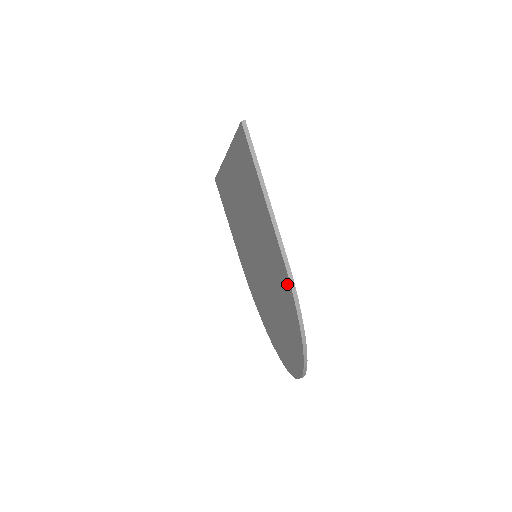
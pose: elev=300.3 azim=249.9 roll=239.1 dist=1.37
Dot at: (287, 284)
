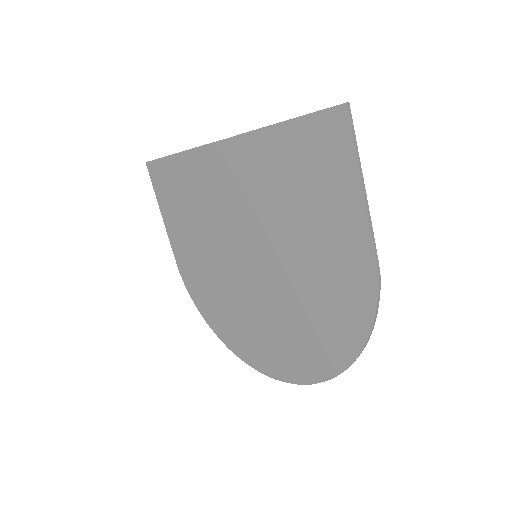
Dot at: (366, 284)
